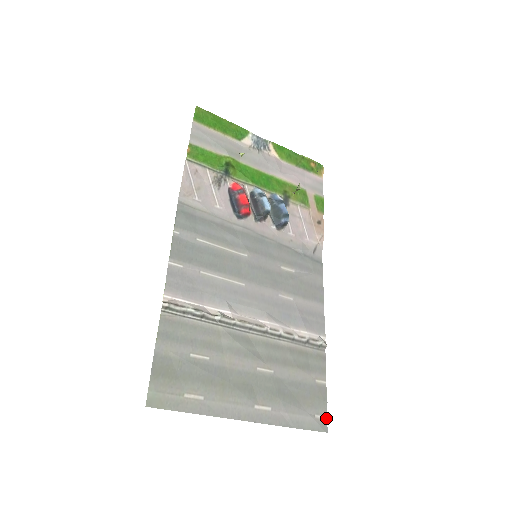
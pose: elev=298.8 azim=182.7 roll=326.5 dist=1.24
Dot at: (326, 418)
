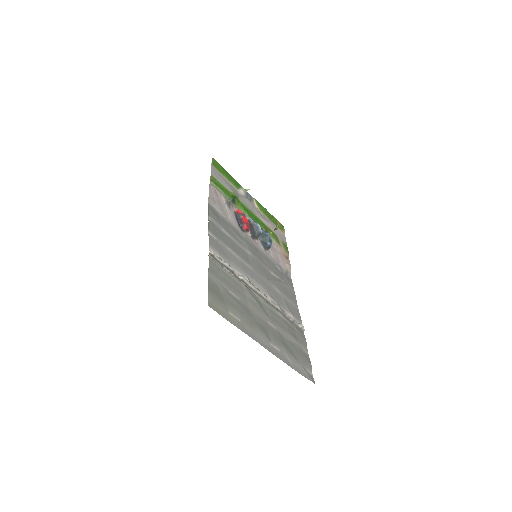
Dot at: (312, 375)
